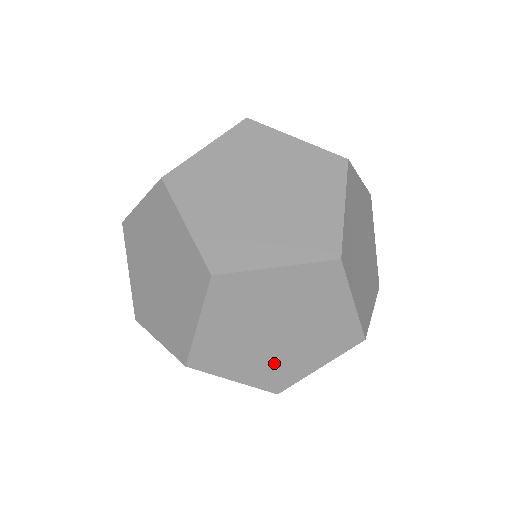
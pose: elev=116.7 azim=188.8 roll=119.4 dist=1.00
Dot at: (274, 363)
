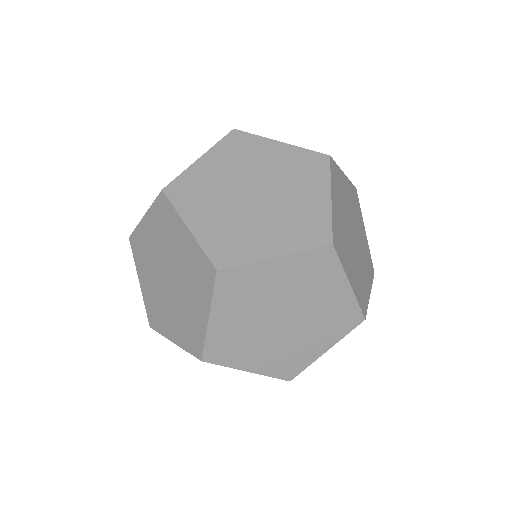
Dot at: occluded
